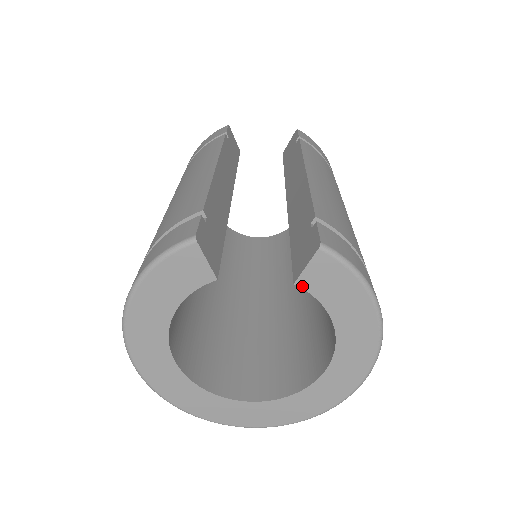
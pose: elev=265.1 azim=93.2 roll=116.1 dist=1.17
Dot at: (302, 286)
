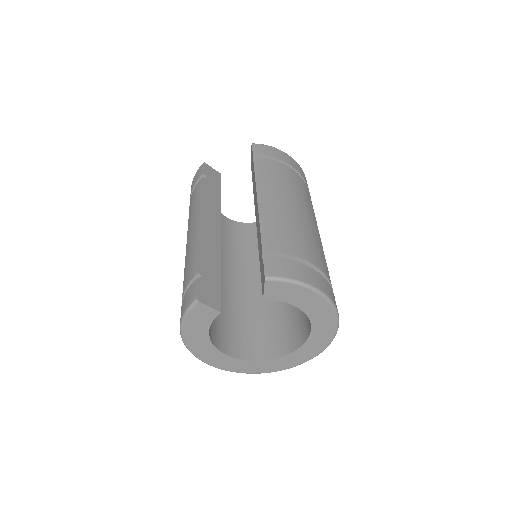
Dot at: (268, 299)
